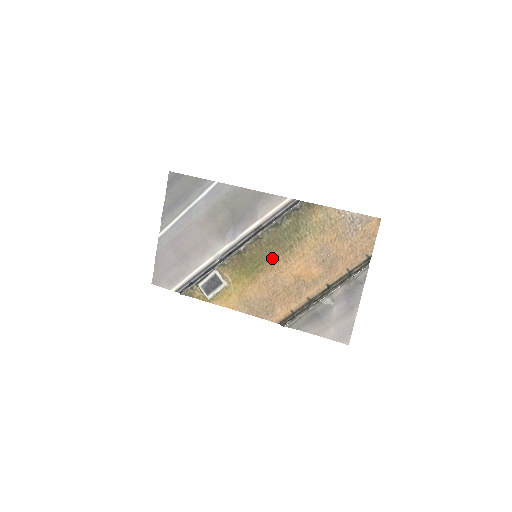
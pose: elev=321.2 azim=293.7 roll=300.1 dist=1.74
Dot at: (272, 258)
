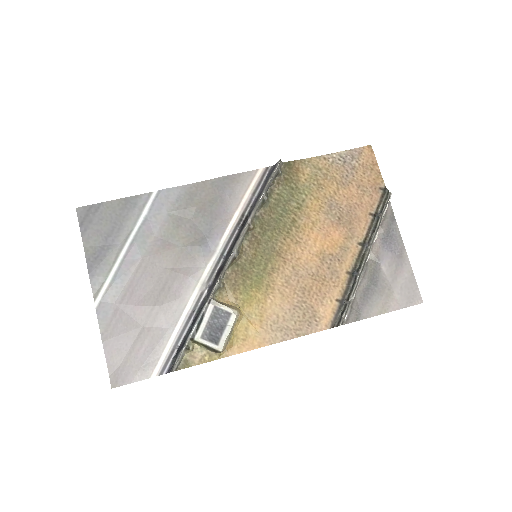
Dot at: (278, 247)
